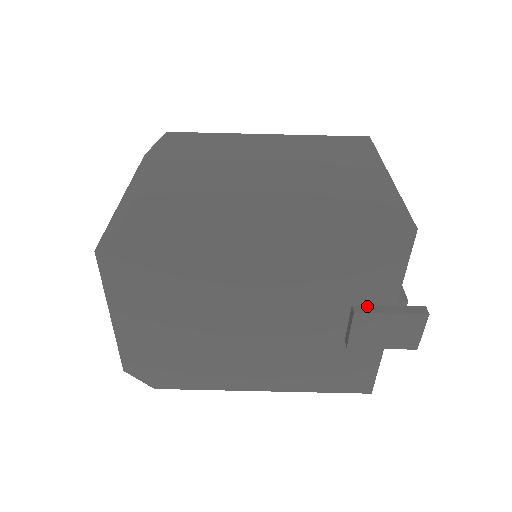
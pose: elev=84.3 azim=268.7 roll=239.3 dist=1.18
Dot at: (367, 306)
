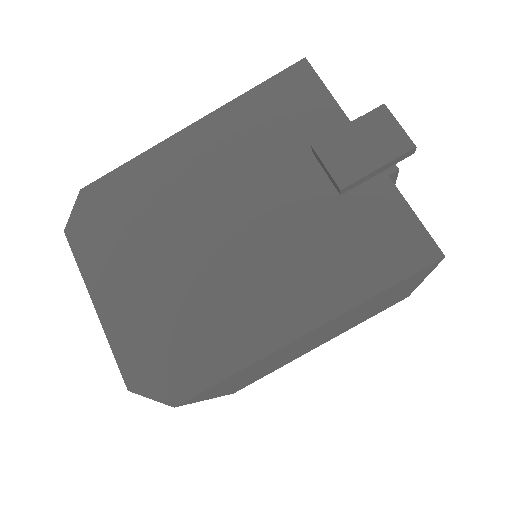
Dot at: occluded
